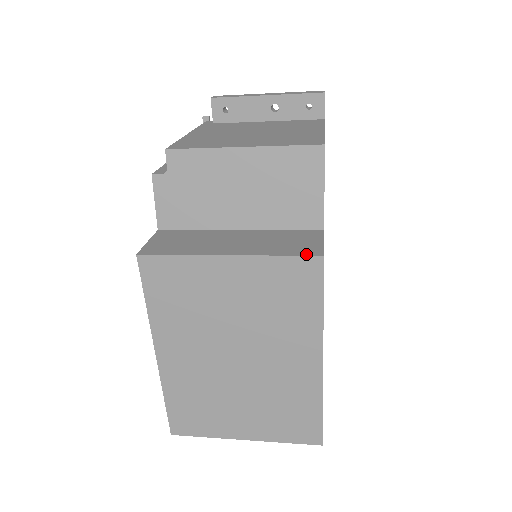
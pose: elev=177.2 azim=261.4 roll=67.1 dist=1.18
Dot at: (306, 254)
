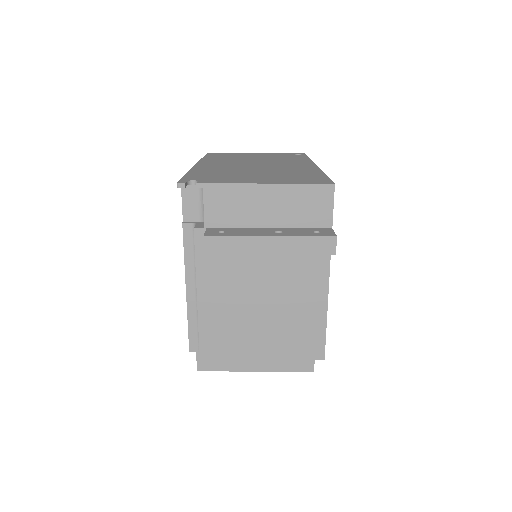
Dot at: (303, 370)
